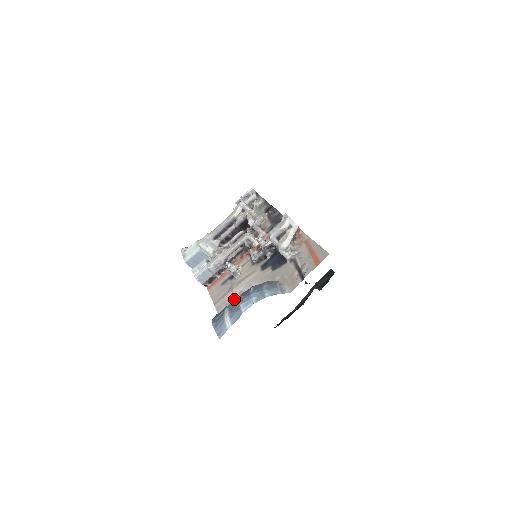
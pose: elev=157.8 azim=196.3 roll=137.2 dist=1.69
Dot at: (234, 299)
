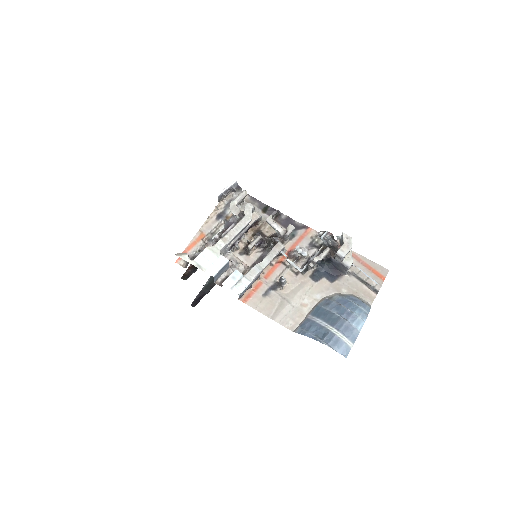
Dot at: (301, 312)
